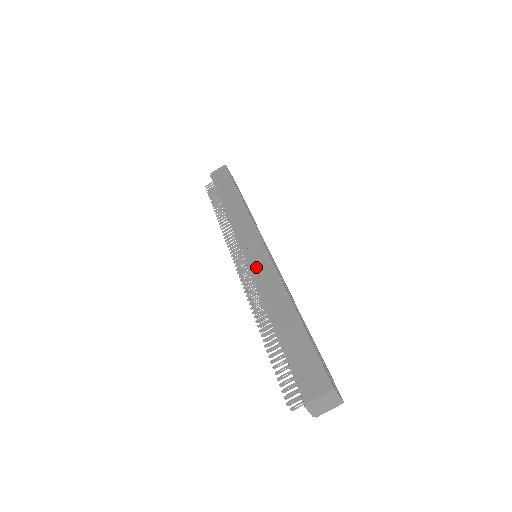
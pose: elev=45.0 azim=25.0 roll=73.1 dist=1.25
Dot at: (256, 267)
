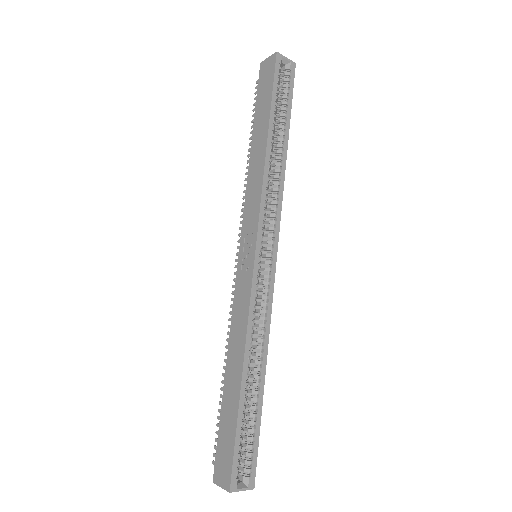
Dot at: (239, 287)
